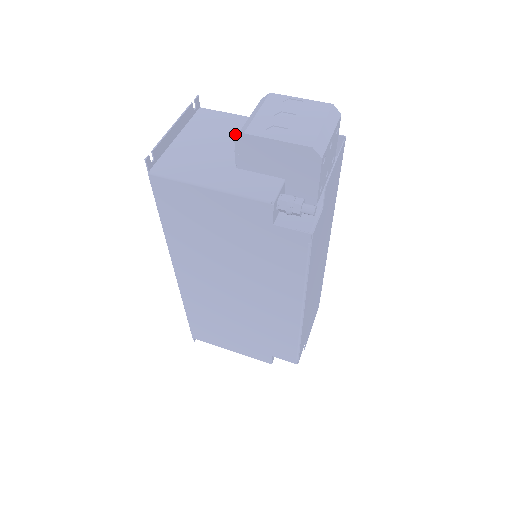
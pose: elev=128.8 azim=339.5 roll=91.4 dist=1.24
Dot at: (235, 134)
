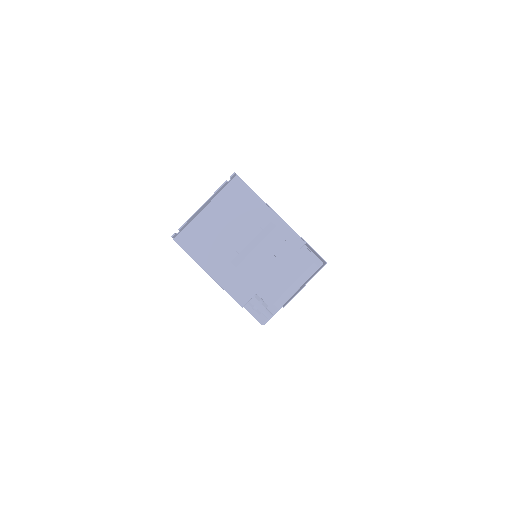
Dot at: (248, 224)
